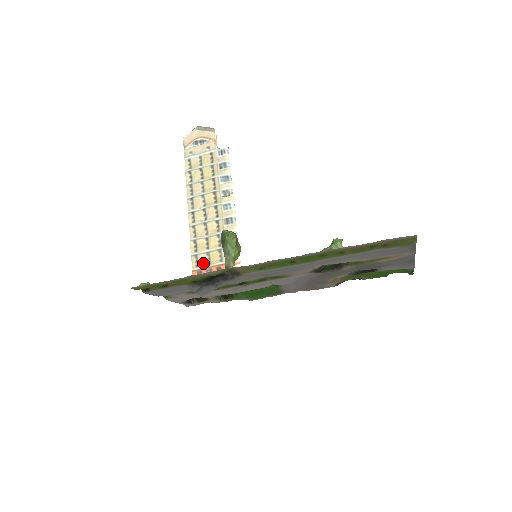
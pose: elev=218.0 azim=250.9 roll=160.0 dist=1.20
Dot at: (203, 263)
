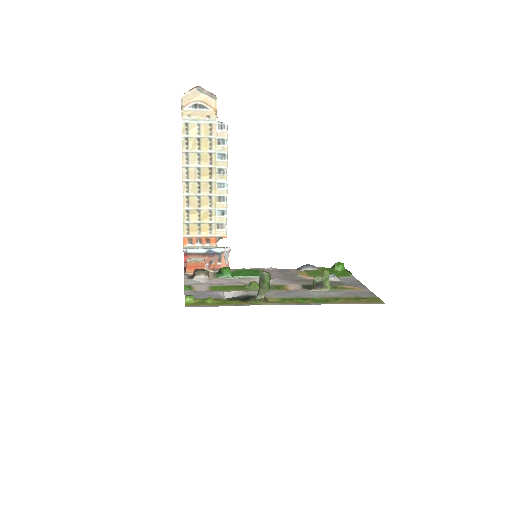
Dot at: (194, 232)
